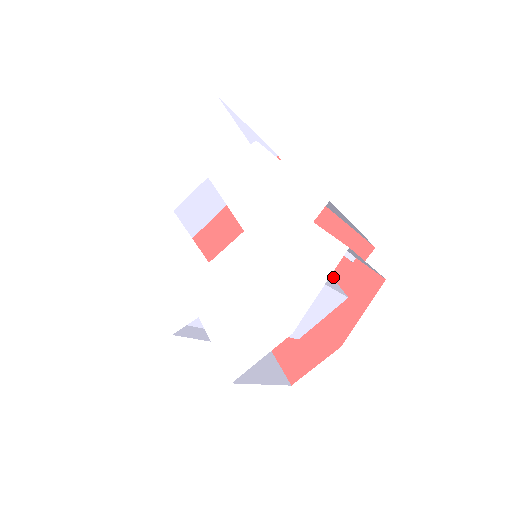
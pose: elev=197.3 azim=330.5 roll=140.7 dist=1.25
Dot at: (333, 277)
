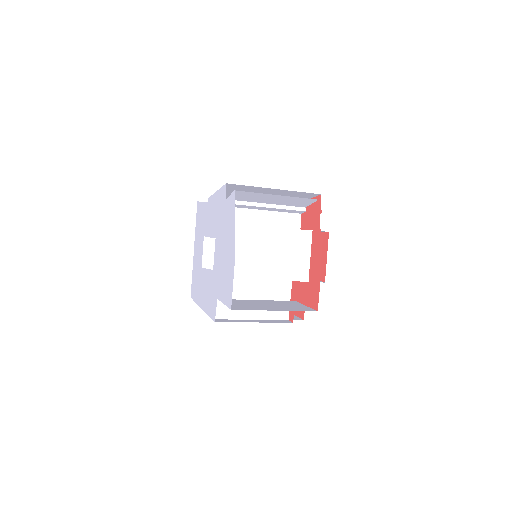
Dot at: occluded
